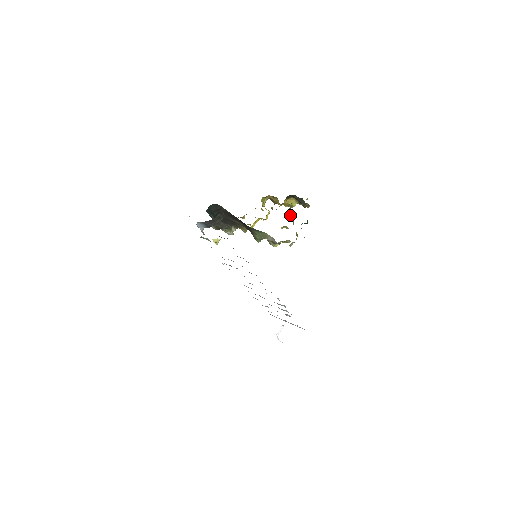
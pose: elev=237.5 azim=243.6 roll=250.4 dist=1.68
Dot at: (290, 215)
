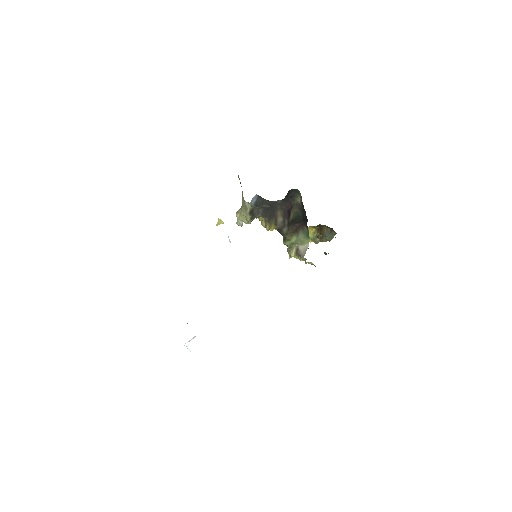
Dot at: occluded
